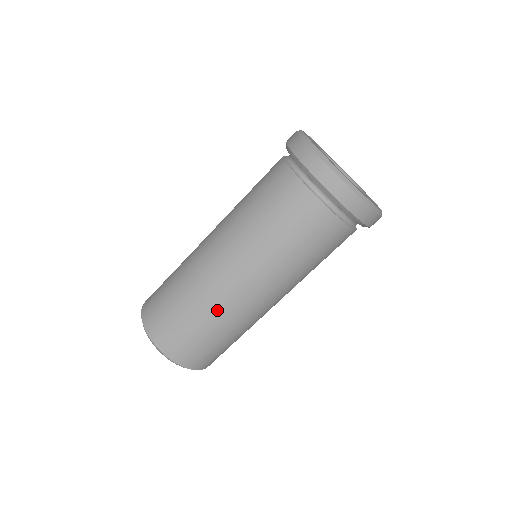
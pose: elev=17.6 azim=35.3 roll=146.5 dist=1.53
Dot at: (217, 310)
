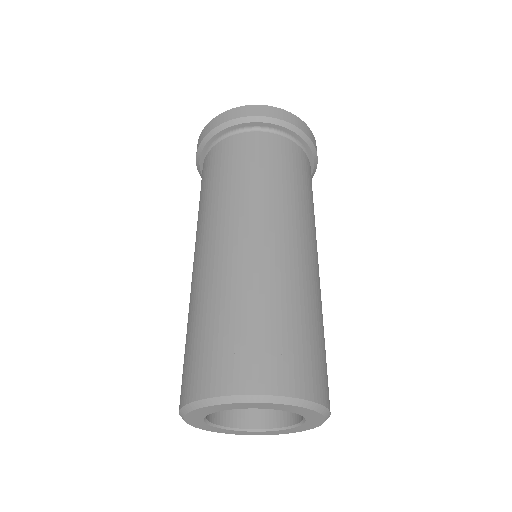
Dot at: (311, 293)
